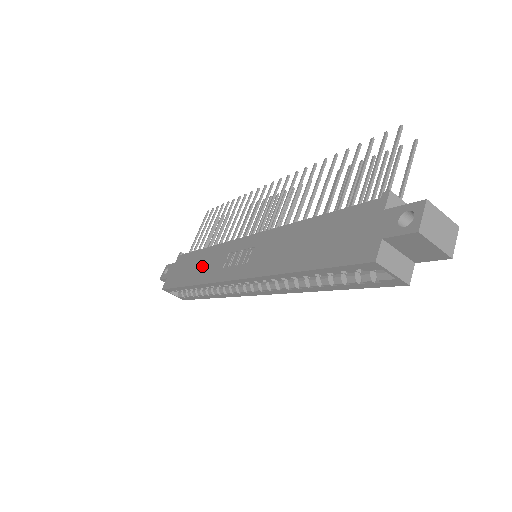
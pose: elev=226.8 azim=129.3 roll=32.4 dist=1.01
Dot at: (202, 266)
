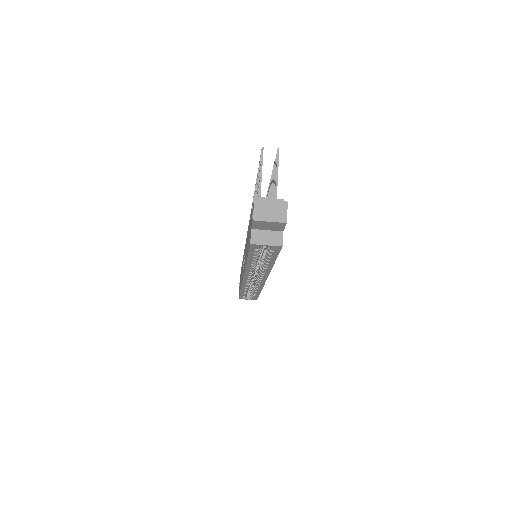
Dot at: occluded
